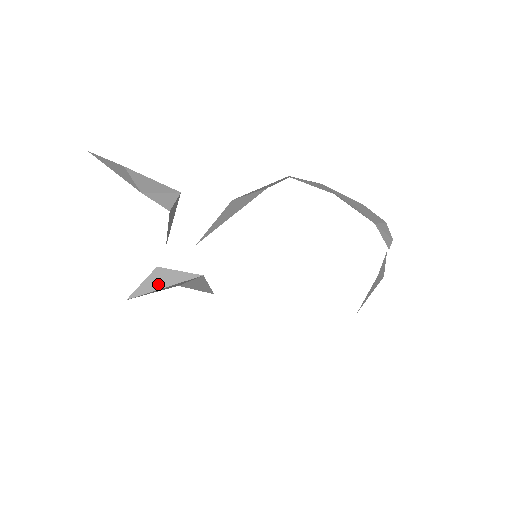
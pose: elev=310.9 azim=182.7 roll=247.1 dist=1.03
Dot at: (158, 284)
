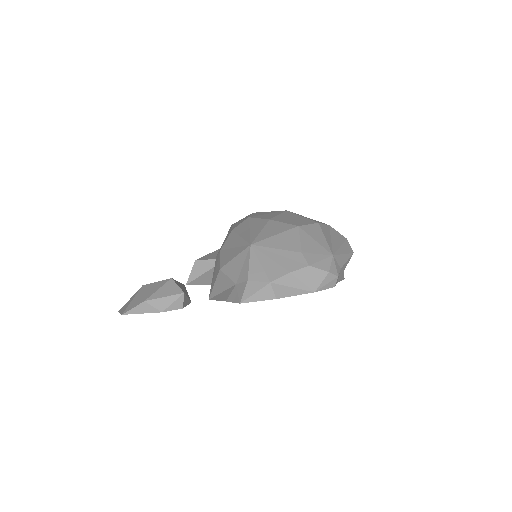
Dot at: (201, 271)
